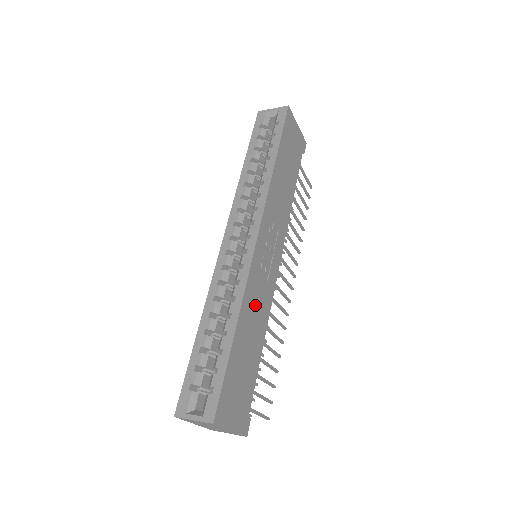
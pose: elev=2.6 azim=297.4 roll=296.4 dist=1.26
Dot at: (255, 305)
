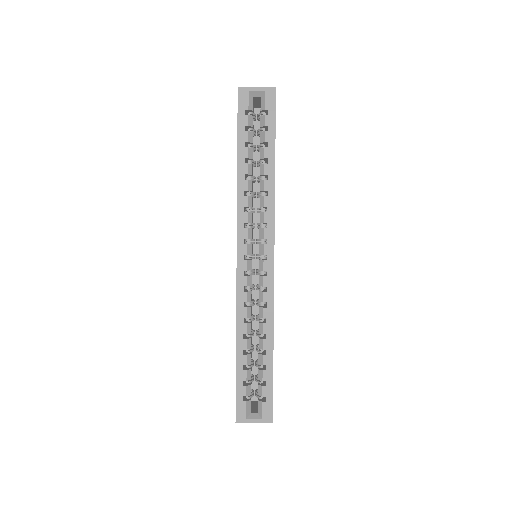
Dot at: occluded
